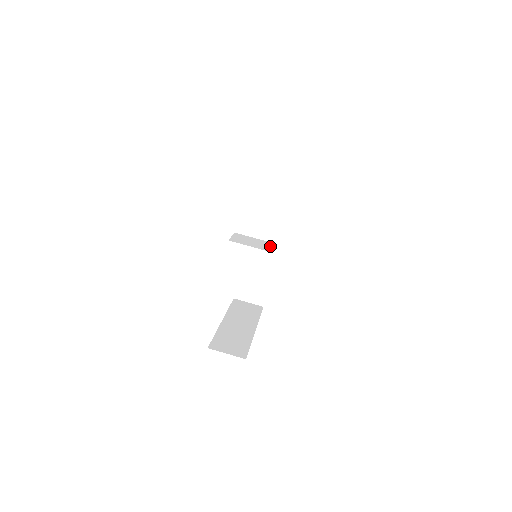
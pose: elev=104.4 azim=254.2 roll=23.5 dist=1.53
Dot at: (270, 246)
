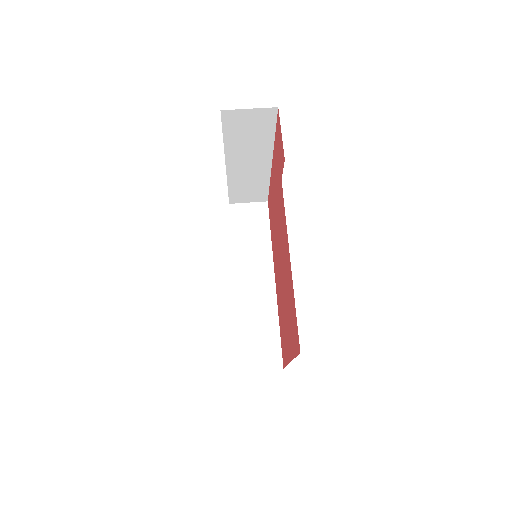
Dot at: occluded
